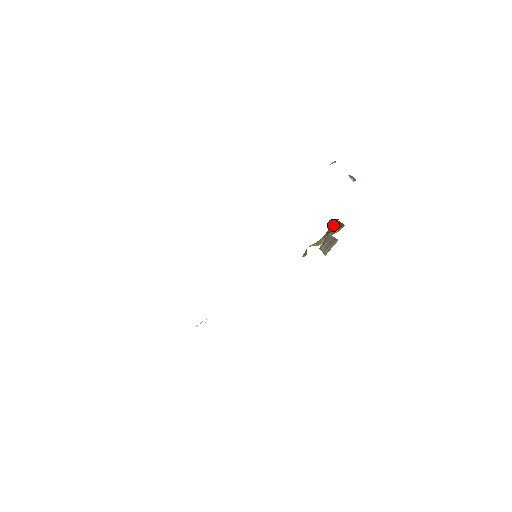
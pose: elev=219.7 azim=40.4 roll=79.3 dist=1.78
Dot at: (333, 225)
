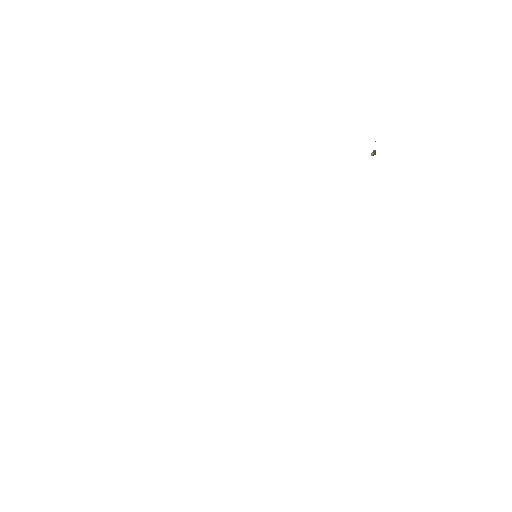
Dot at: occluded
